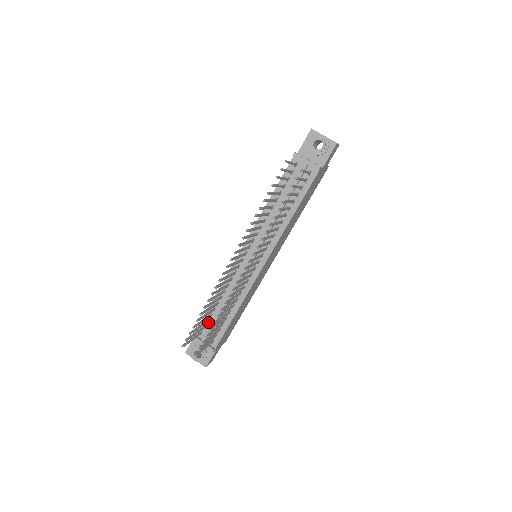
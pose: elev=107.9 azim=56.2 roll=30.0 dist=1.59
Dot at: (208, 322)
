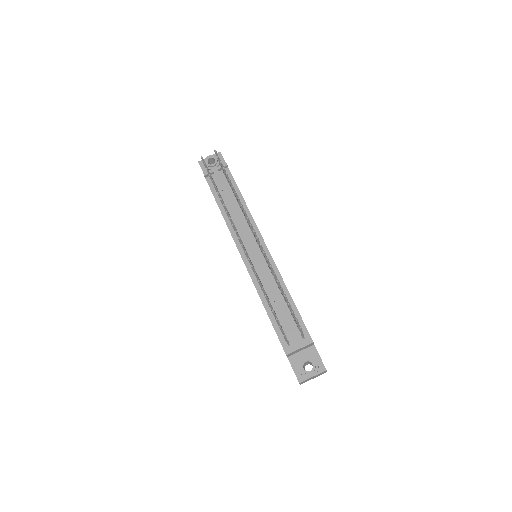
Dot at: occluded
